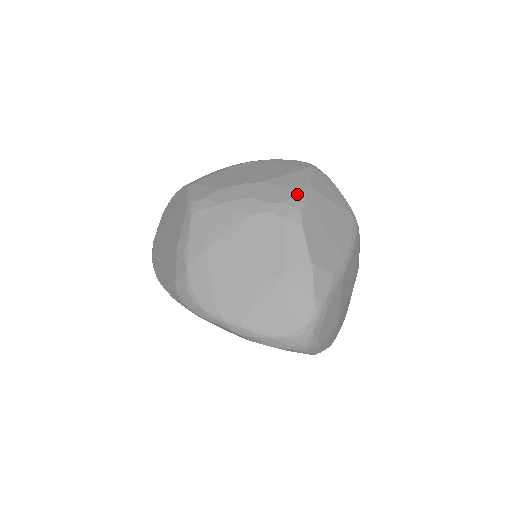
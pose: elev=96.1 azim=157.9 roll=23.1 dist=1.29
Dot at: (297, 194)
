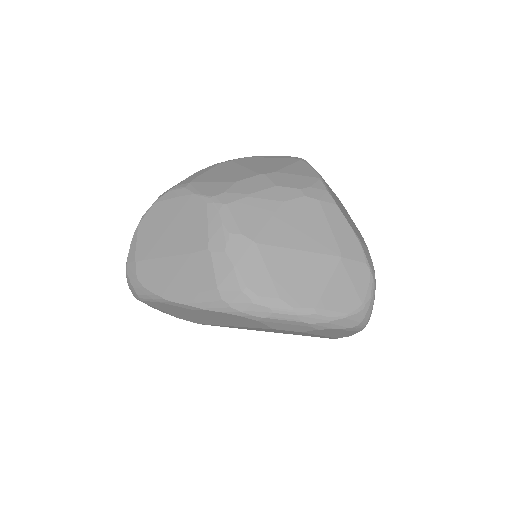
Dot at: (317, 179)
